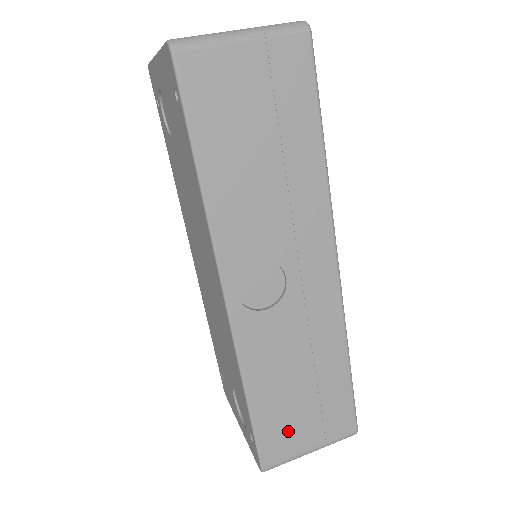
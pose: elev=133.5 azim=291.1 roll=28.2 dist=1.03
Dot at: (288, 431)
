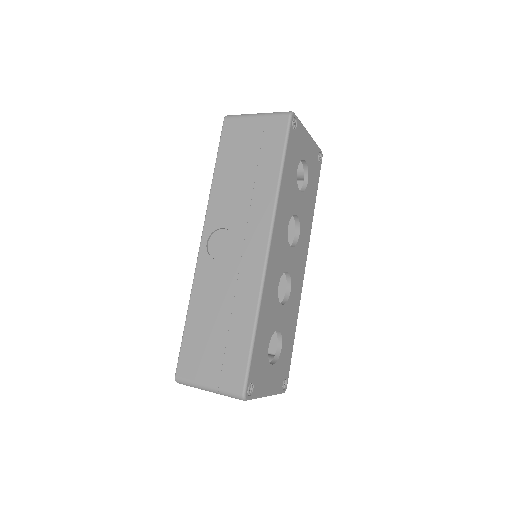
Dot at: (199, 357)
